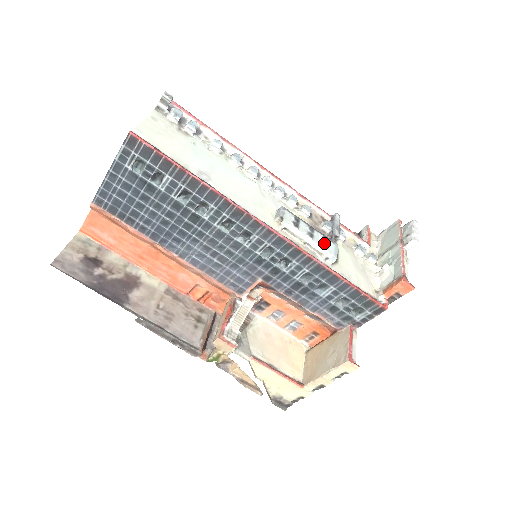
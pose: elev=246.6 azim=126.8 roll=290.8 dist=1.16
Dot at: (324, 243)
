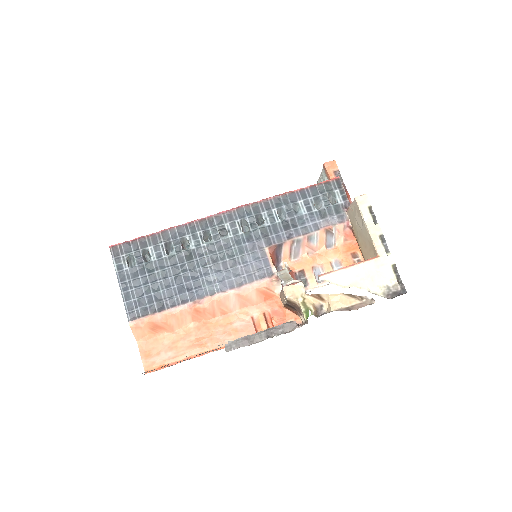
Dot at: occluded
